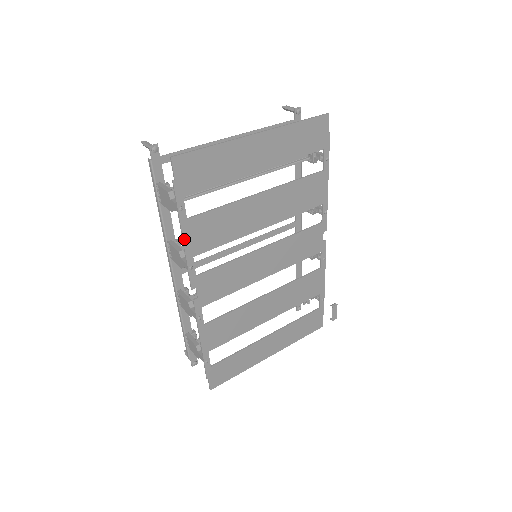
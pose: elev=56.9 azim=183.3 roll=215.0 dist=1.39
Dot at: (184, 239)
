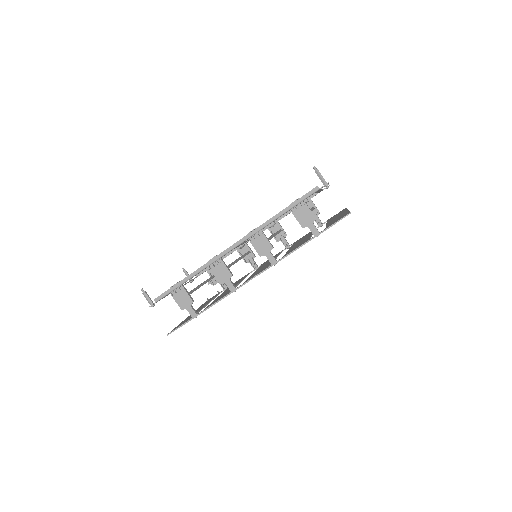
Dot at: (296, 249)
